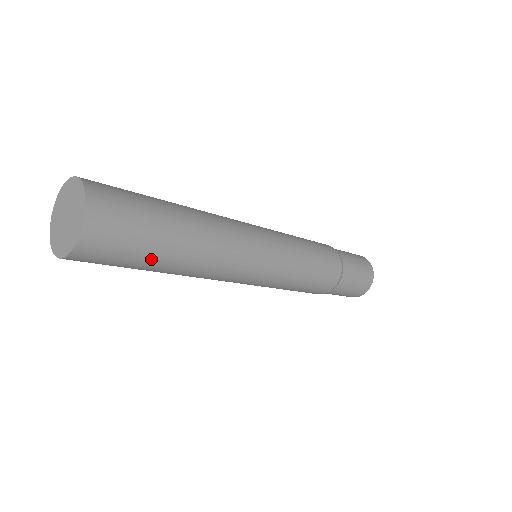
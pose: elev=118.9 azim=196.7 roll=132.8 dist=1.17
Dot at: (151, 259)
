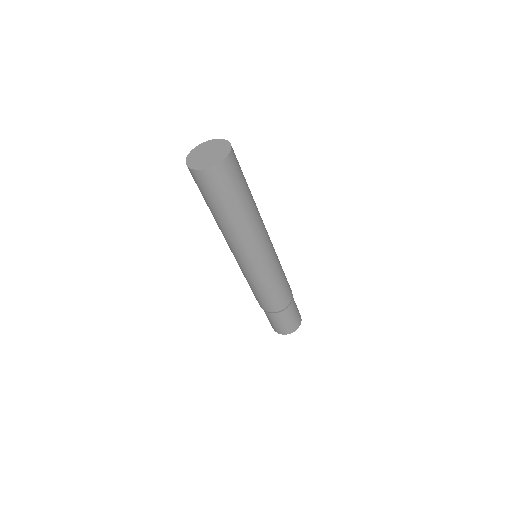
Dot at: (246, 188)
